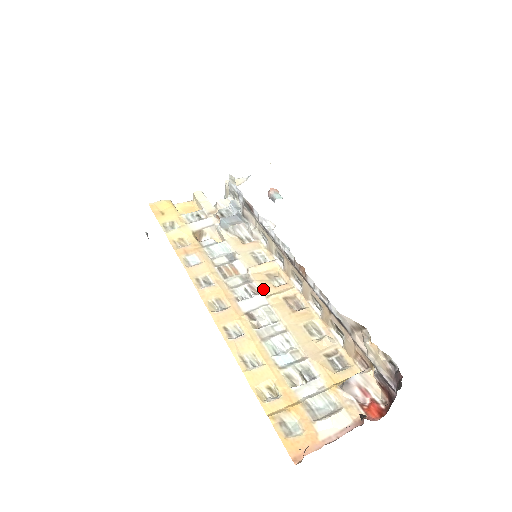
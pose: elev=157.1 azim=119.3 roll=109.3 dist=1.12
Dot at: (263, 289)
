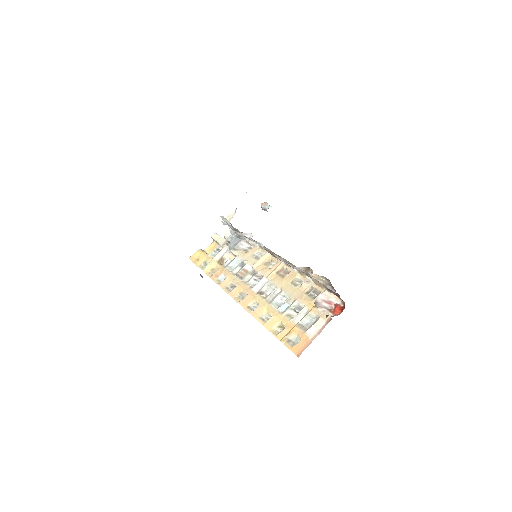
Dot at: (264, 274)
